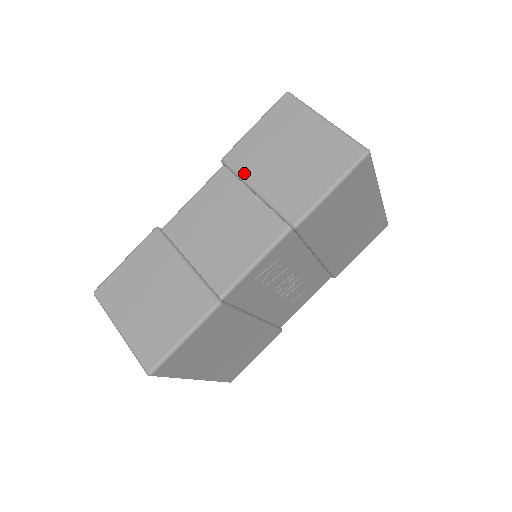
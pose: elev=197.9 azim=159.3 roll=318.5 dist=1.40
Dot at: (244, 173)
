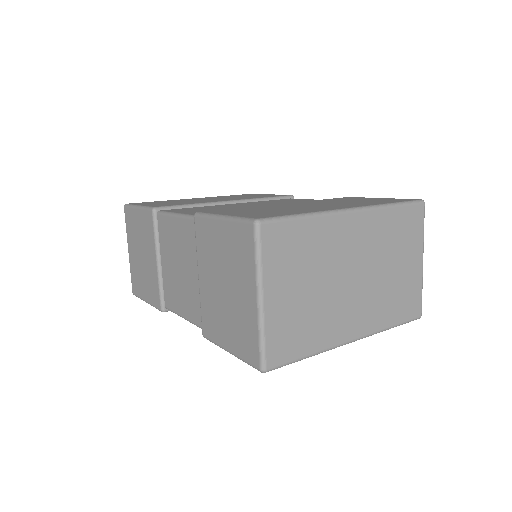
Dot at: (198, 252)
